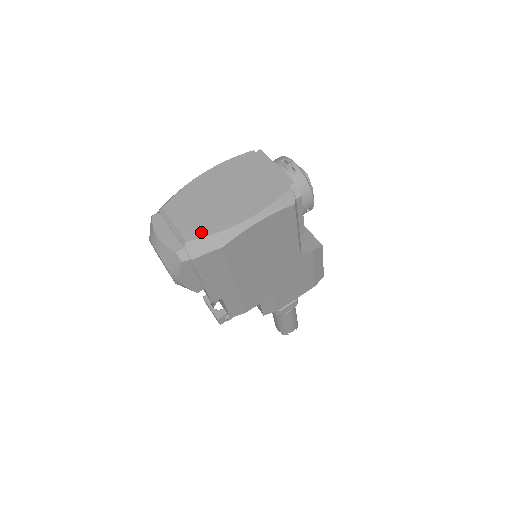
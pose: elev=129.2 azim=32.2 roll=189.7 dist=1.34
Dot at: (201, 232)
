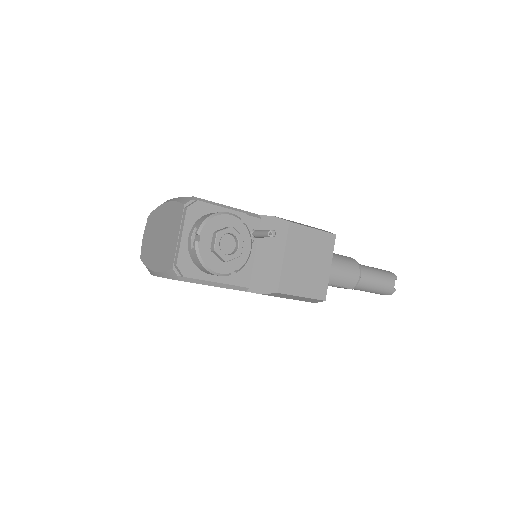
Dot at: (144, 257)
